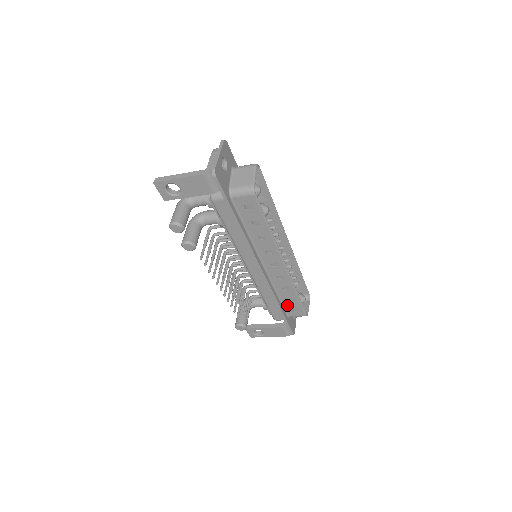
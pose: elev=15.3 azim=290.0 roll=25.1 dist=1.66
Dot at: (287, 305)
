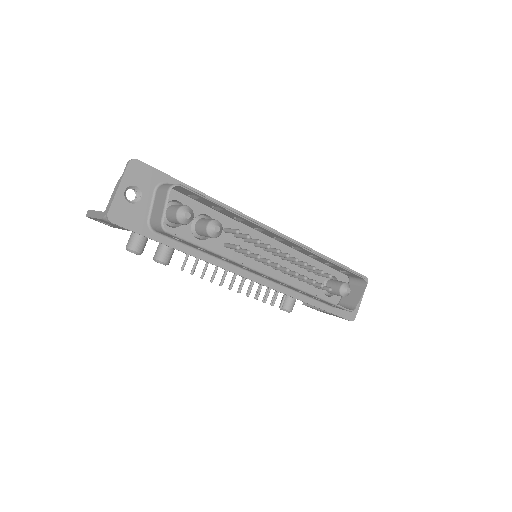
Dot at: (320, 300)
